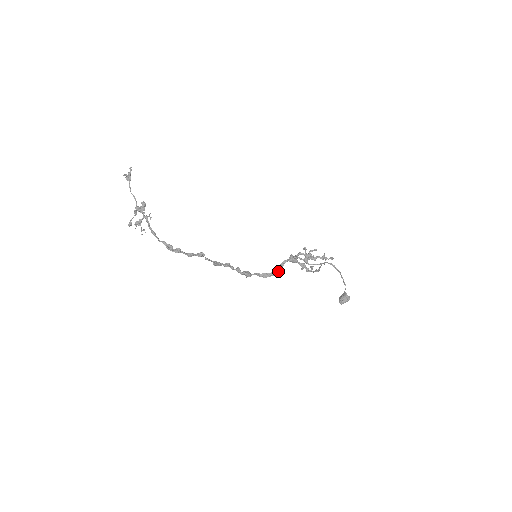
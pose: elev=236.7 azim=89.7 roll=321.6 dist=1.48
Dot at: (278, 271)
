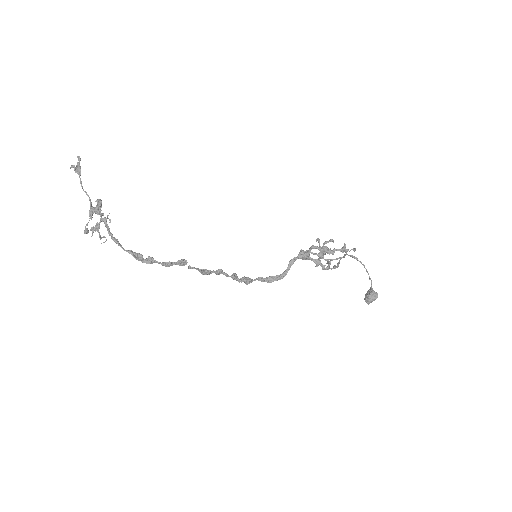
Dot at: (286, 272)
